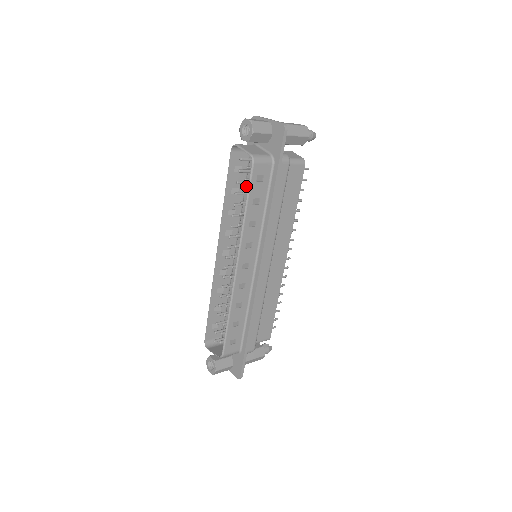
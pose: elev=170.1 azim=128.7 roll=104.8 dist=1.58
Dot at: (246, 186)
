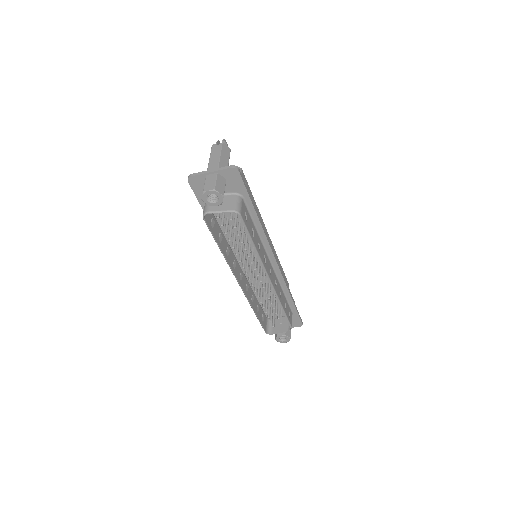
Dot at: (219, 225)
